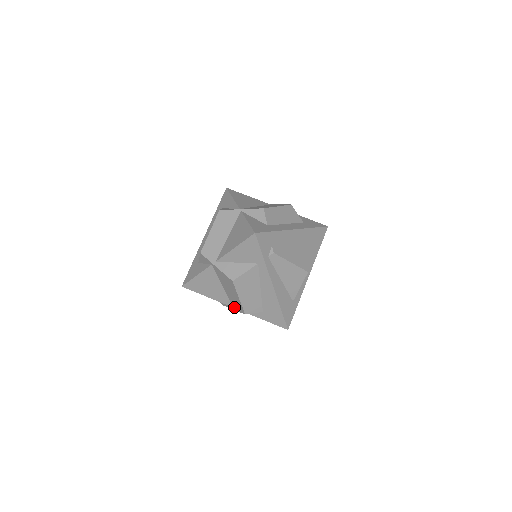
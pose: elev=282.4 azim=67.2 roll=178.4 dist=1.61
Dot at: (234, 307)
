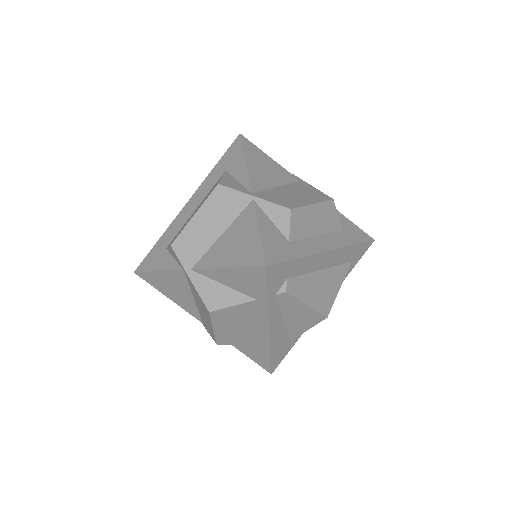
Dot at: (204, 324)
